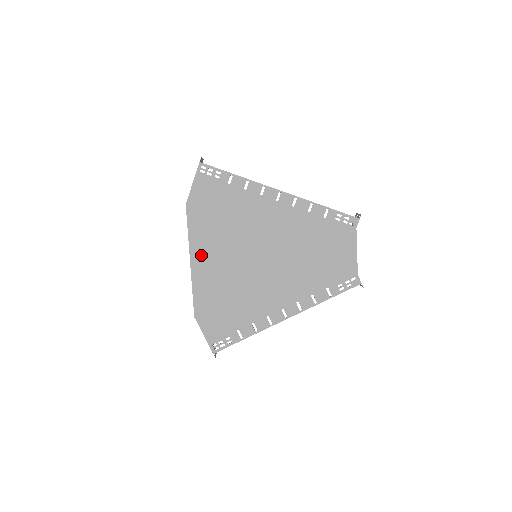
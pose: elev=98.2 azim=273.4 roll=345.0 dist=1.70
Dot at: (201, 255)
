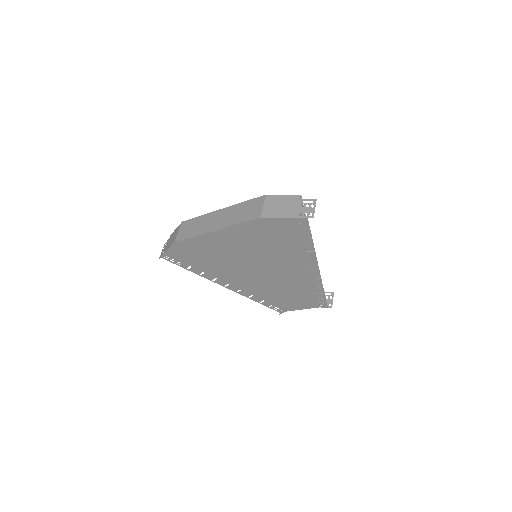
Dot at: (226, 236)
